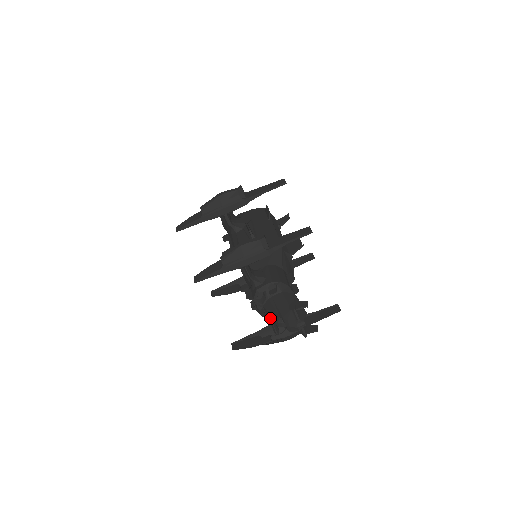
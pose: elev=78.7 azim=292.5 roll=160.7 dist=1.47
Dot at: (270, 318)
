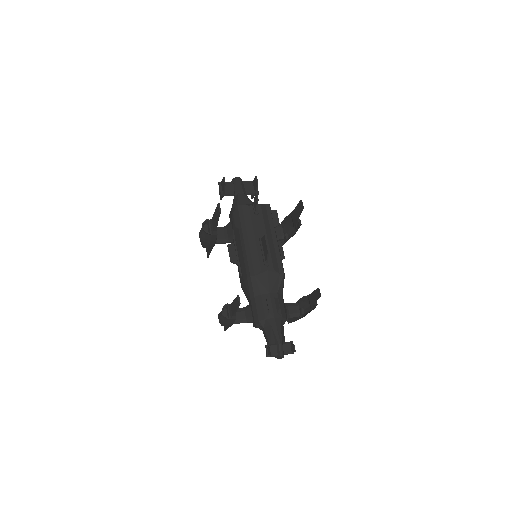
Dot at: occluded
